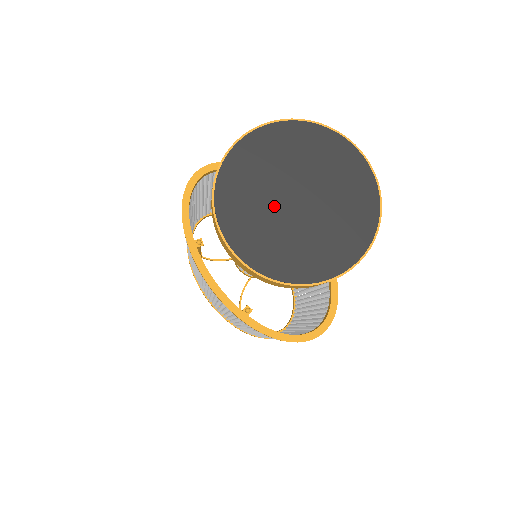
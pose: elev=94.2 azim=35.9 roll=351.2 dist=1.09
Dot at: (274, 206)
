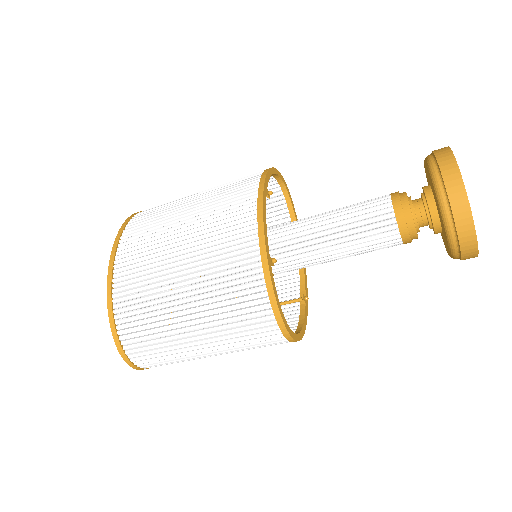
Dot at: occluded
